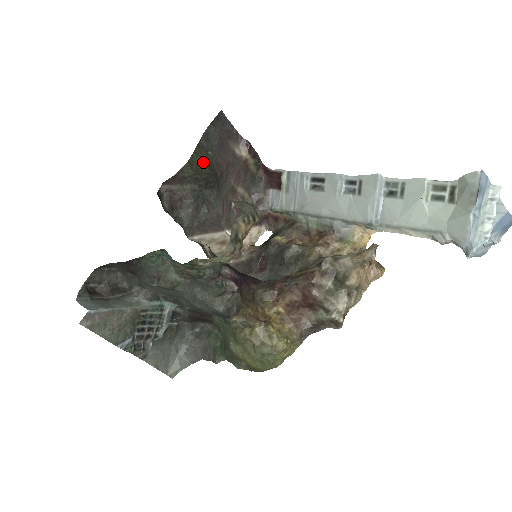
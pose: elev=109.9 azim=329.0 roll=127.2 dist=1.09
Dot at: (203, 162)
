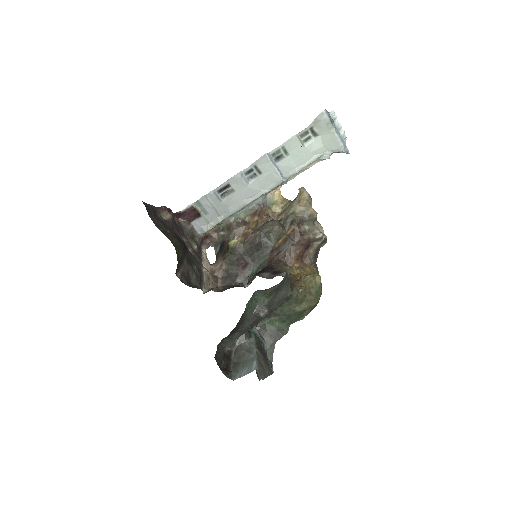
Dot at: (175, 240)
